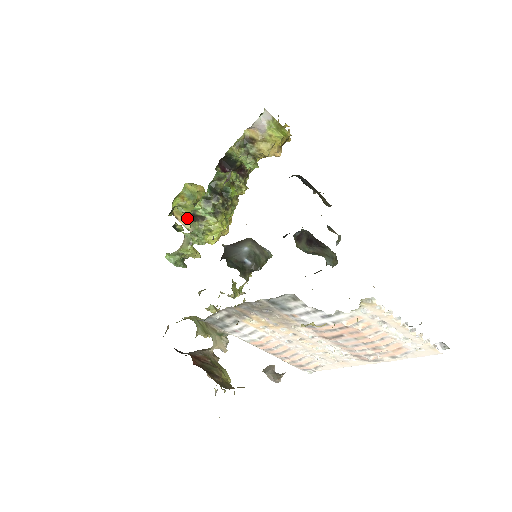
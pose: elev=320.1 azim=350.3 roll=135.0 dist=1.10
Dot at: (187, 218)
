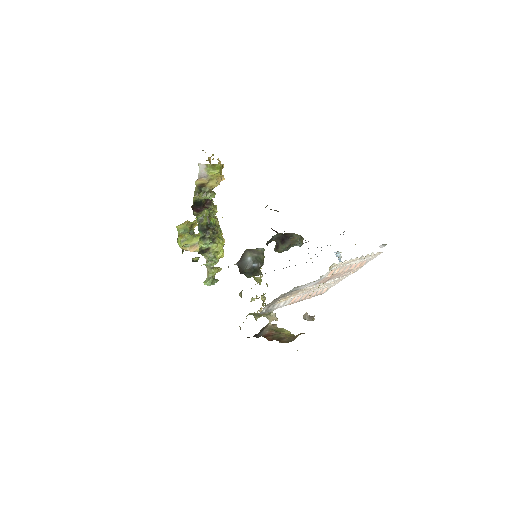
Dot at: occluded
